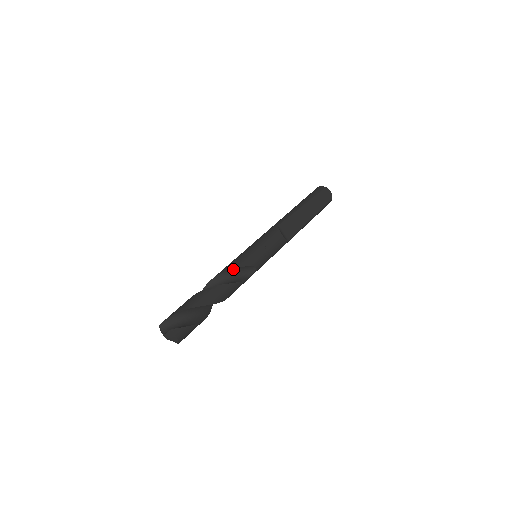
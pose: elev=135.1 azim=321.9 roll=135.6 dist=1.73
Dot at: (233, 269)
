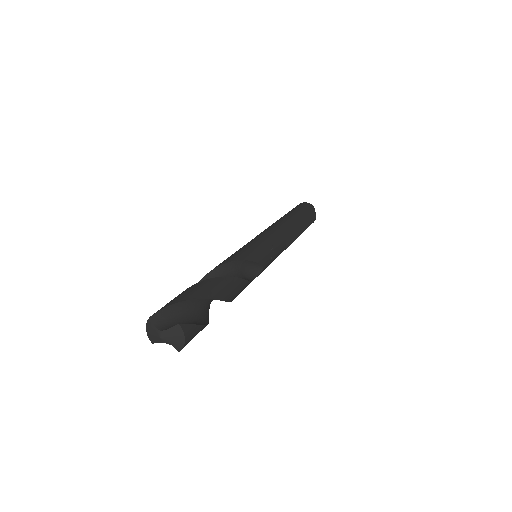
Dot at: (241, 262)
